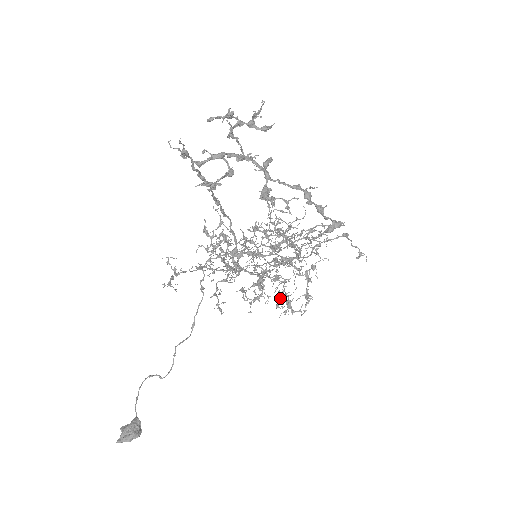
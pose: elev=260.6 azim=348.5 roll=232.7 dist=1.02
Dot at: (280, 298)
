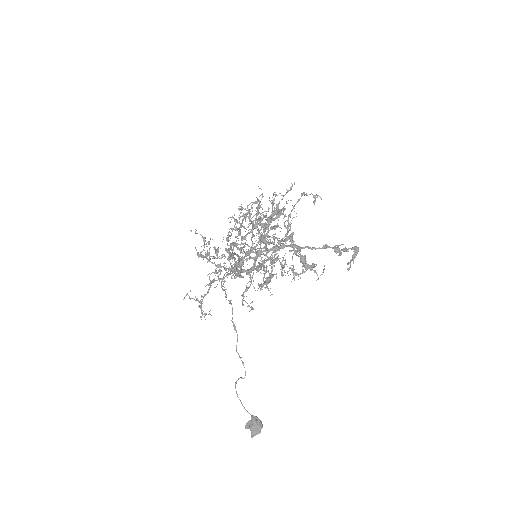
Dot at: occluded
